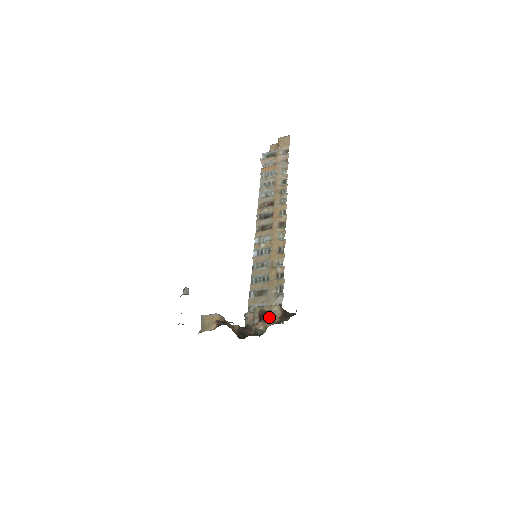
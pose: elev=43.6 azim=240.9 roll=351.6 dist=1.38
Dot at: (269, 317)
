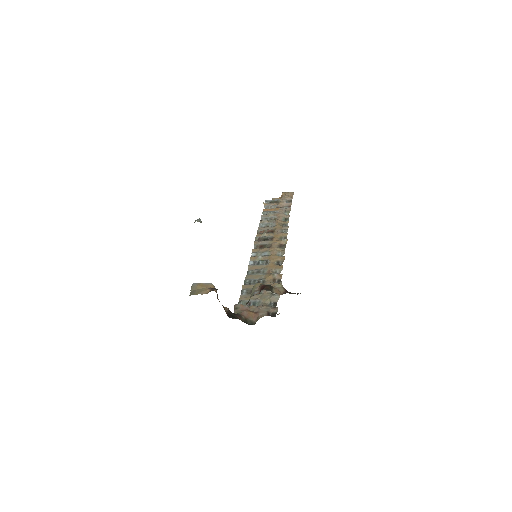
Dot at: (272, 289)
